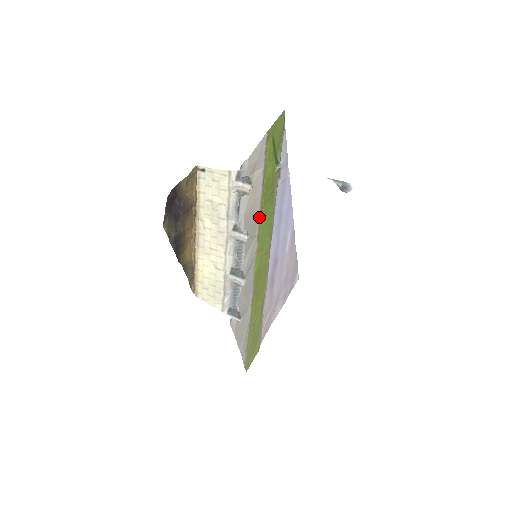
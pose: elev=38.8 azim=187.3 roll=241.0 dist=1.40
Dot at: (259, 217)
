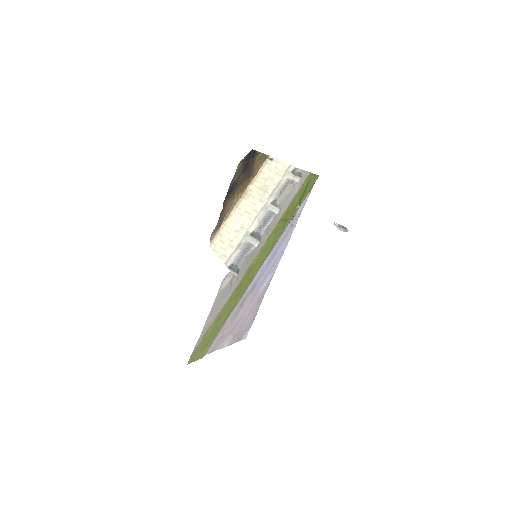
Dot at: (277, 224)
